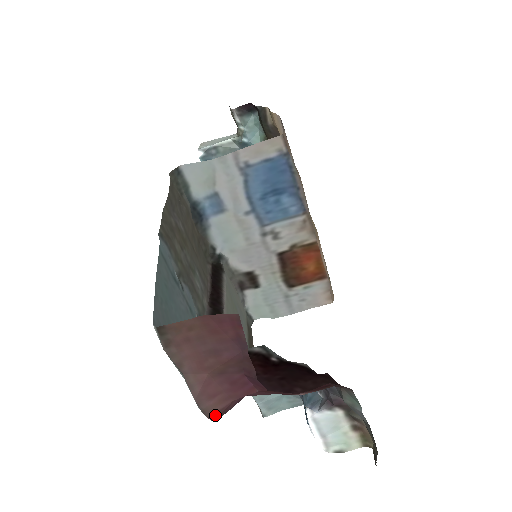
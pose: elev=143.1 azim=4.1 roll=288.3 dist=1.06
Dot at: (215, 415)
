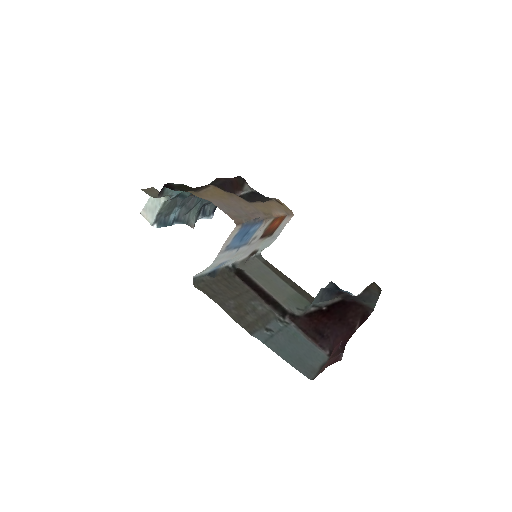
Dot at: occluded
